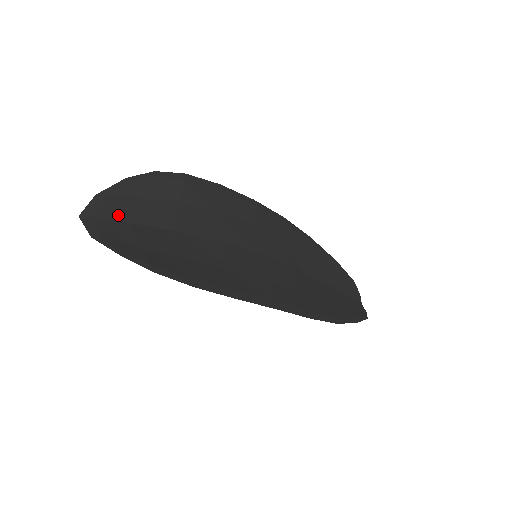
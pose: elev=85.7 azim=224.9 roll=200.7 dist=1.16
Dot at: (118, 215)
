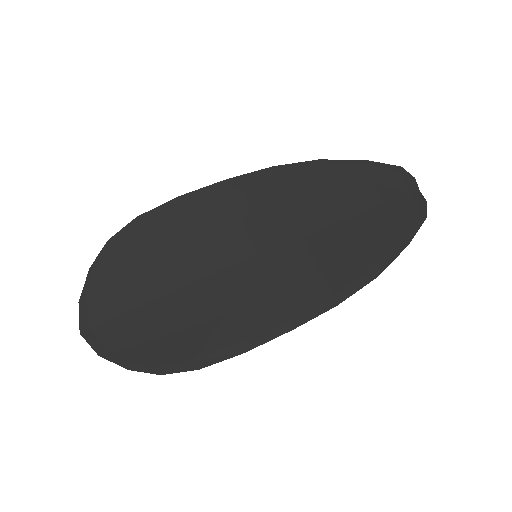
Dot at: (107, 313)
